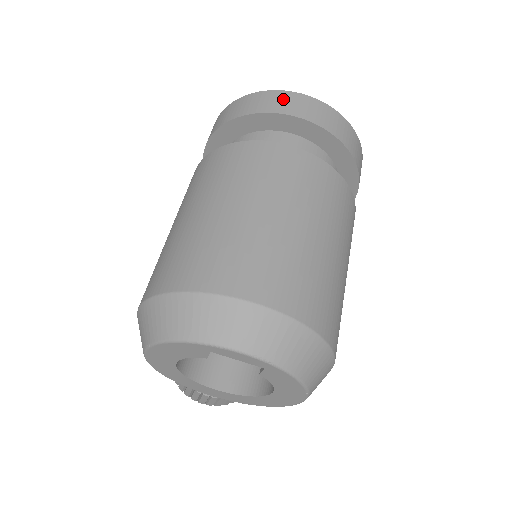
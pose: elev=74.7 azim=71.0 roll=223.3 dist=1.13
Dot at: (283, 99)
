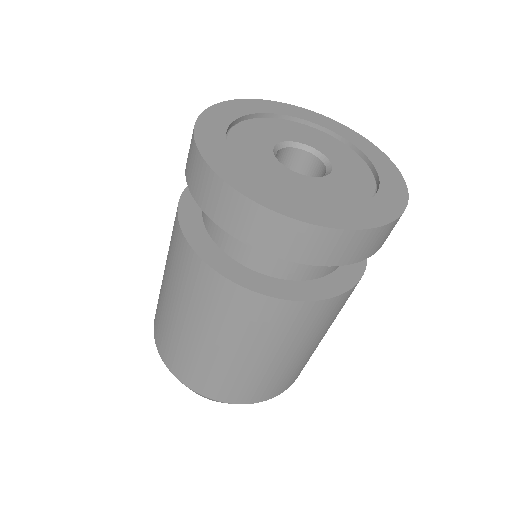
Dot at: (286, 235)
